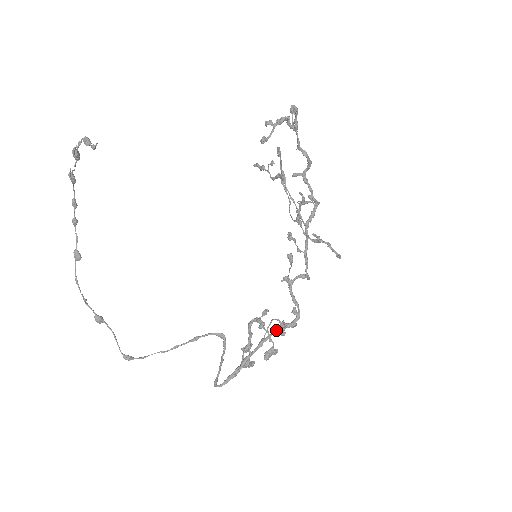
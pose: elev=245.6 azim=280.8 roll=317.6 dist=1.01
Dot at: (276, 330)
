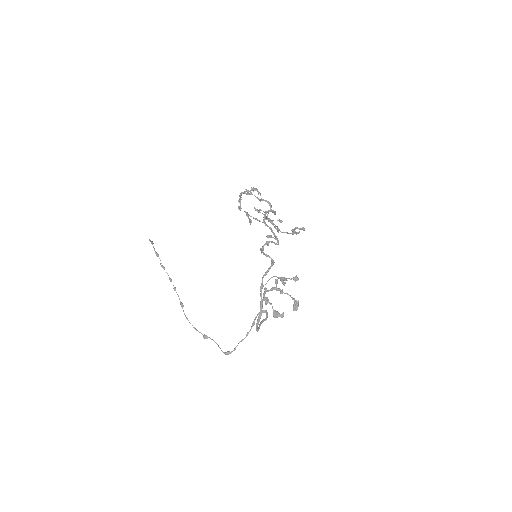
Dot at: (263, 275)
